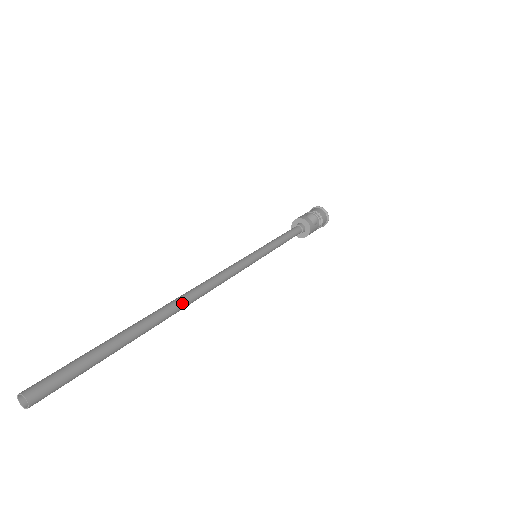
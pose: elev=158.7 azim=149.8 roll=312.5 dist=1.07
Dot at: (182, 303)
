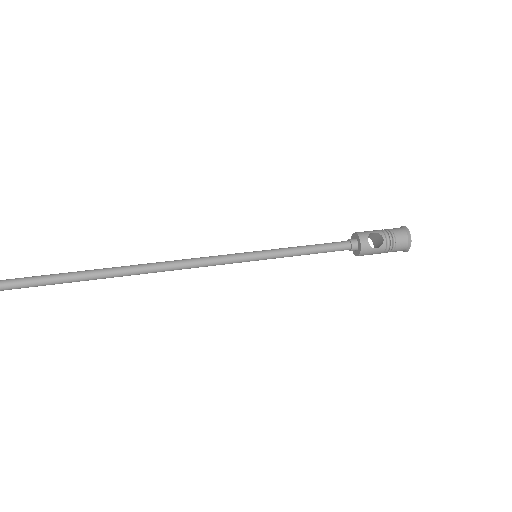
Dot at: (130, 271)
